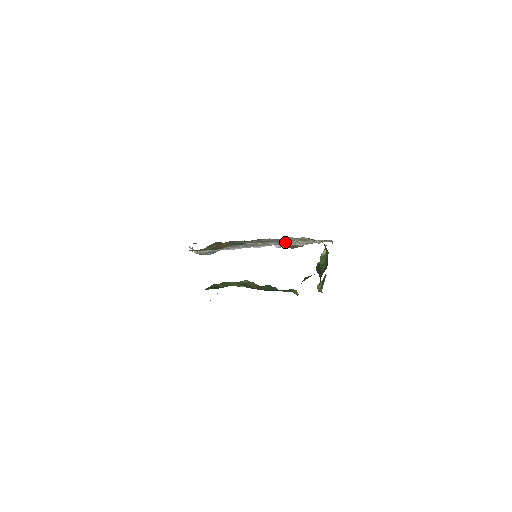
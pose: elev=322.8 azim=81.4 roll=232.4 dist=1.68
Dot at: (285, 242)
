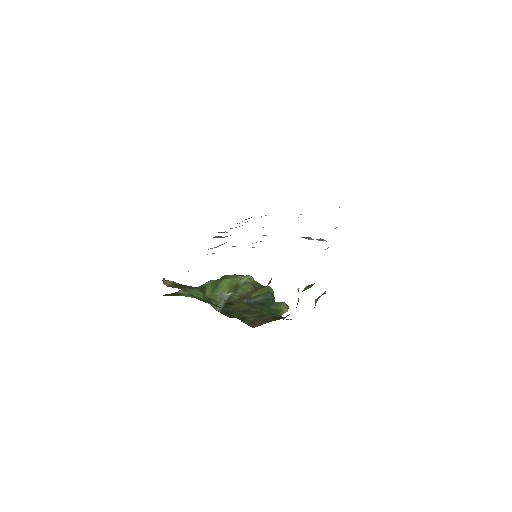
Dot at: occluded
